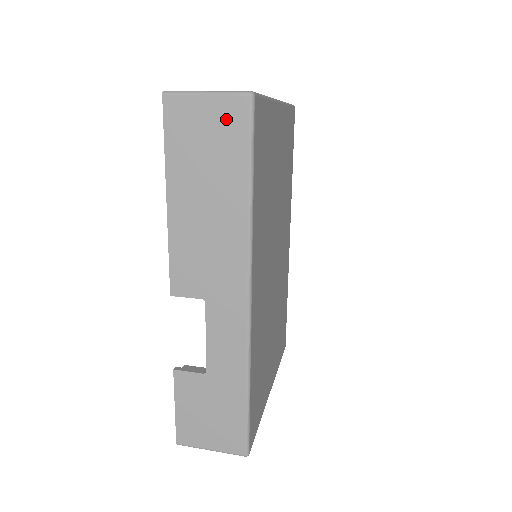
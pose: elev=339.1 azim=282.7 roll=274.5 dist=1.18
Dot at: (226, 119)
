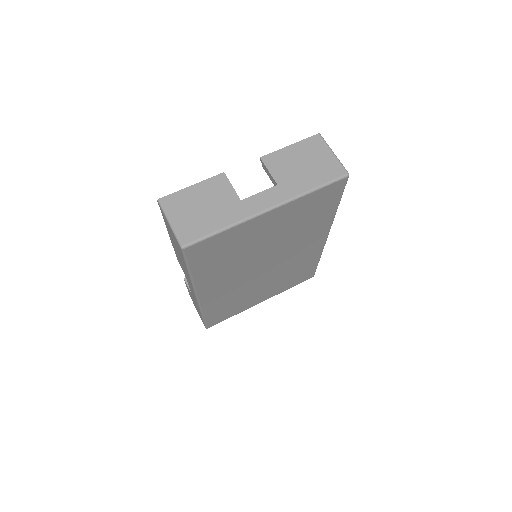
Dot at: (176, 242)
